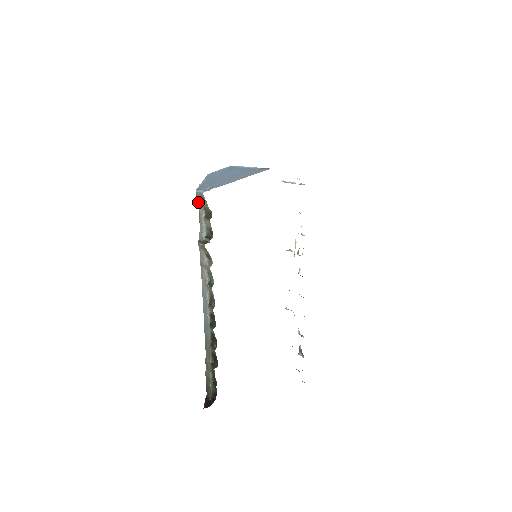
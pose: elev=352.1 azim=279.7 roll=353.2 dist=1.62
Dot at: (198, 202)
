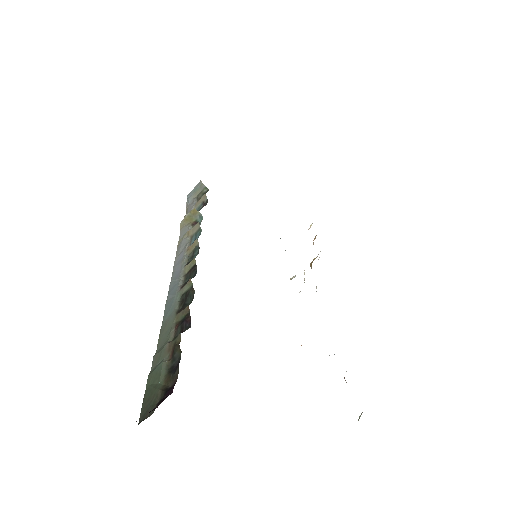
Dot at: (188, 201)
